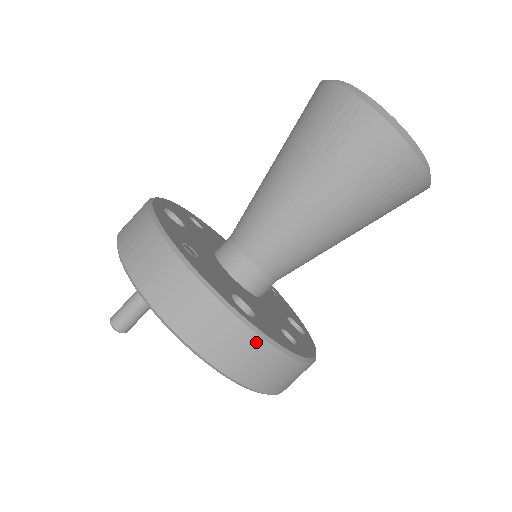
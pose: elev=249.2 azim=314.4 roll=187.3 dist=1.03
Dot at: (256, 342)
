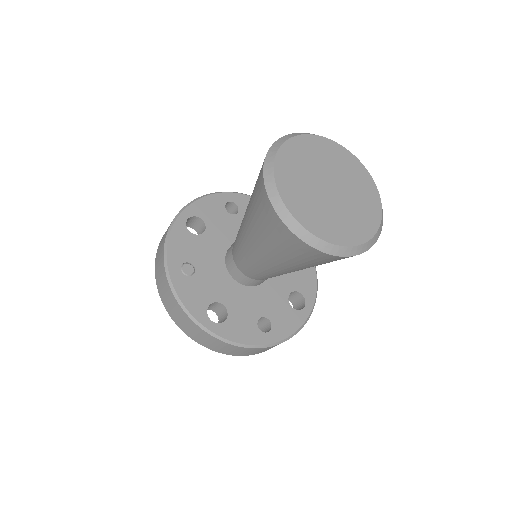
Dot at: (218, 341)
